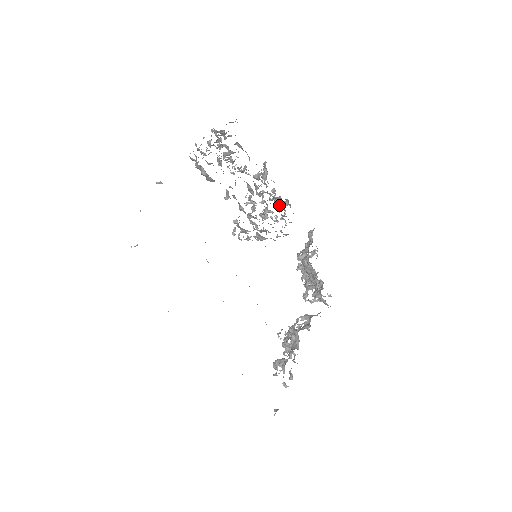
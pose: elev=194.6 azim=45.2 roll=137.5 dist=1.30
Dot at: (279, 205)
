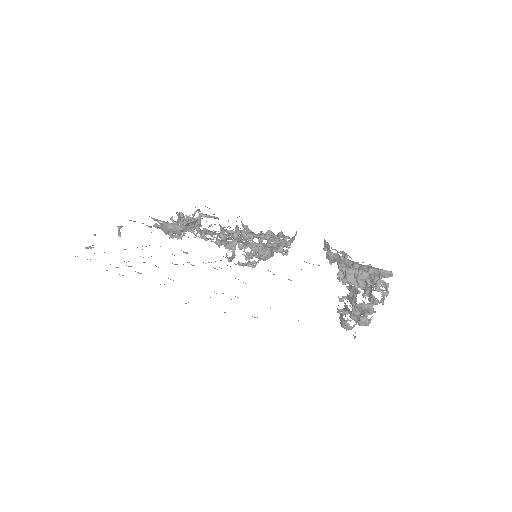
Dot at: (273, 237)
